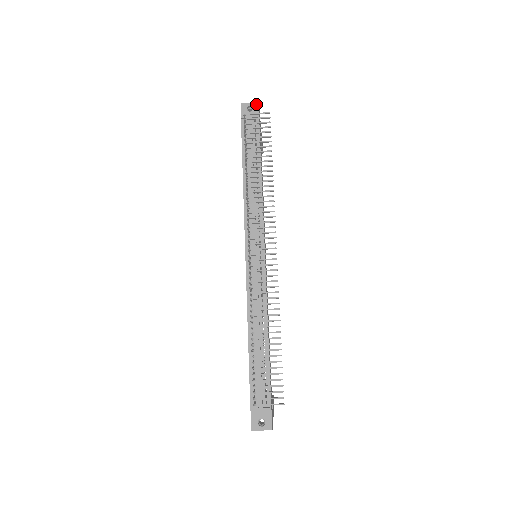
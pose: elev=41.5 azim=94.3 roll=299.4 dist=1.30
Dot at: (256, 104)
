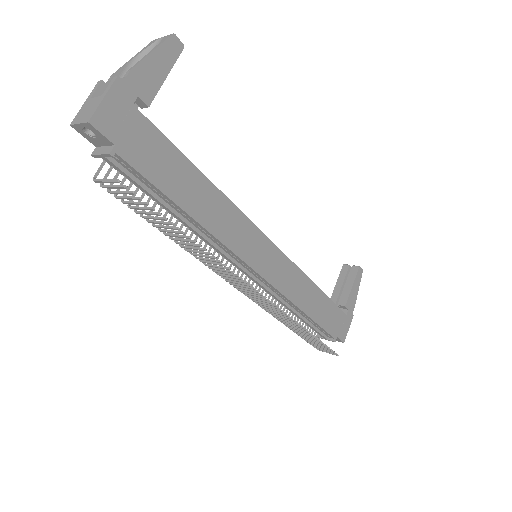
Dot at: (88, 126)
